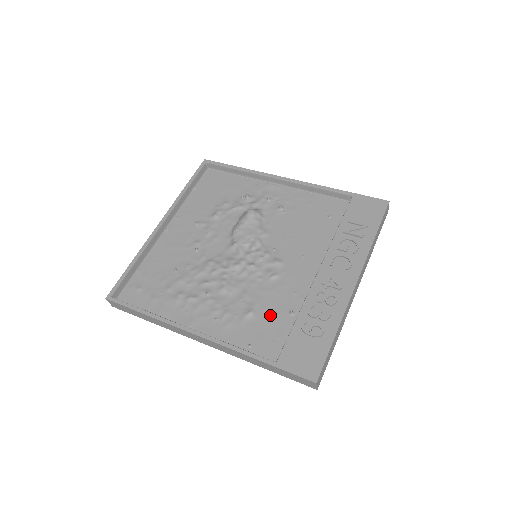
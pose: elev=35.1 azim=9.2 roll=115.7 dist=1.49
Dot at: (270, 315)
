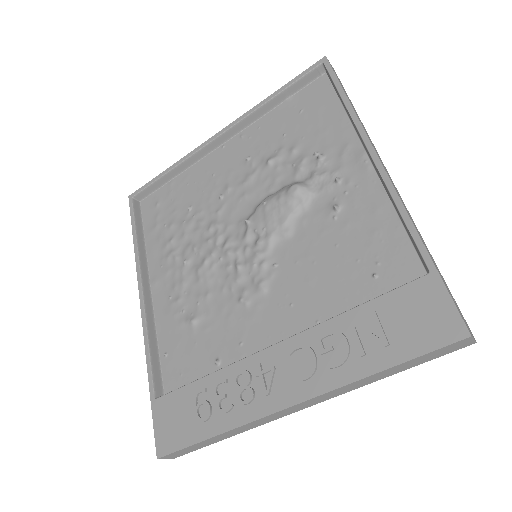
Dot at: (203, 342)
